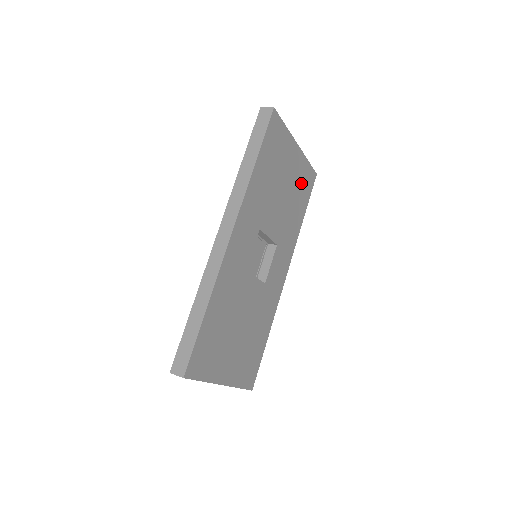
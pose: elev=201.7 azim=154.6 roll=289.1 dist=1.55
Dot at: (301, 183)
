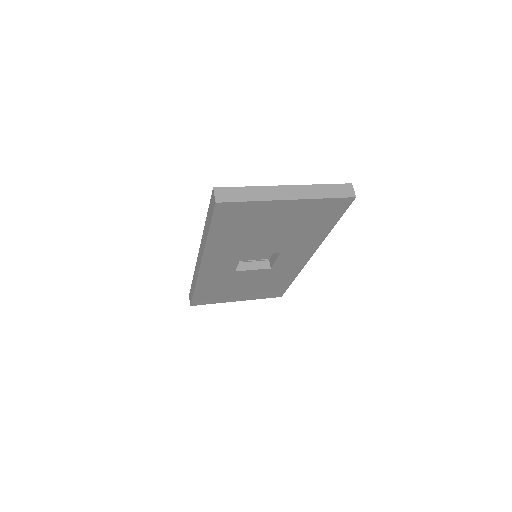
Dot at: (314, 214)
